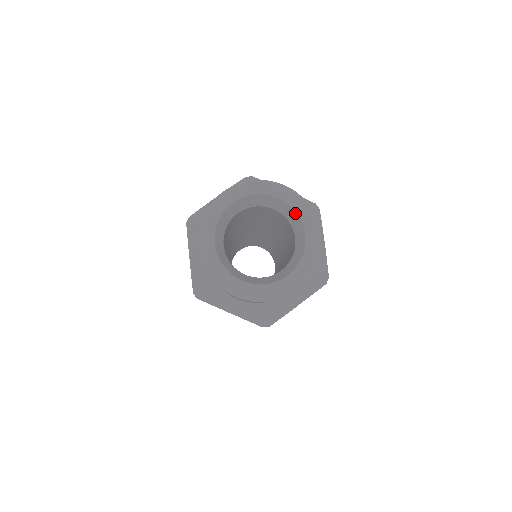
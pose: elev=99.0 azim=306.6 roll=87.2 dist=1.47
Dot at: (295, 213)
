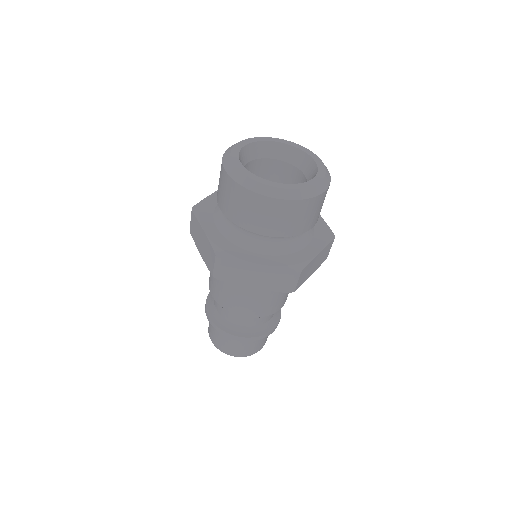
Dot at: (298, 150)
